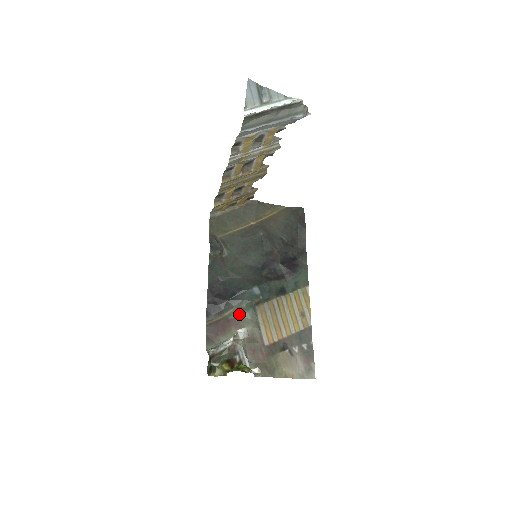
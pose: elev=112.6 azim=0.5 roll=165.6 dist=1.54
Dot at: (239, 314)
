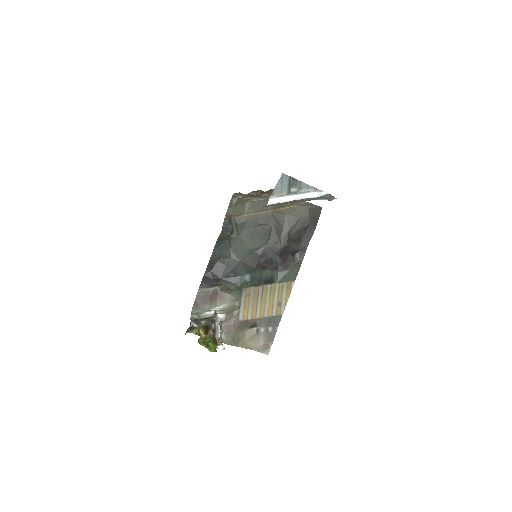
Dot at: (227, 291)
